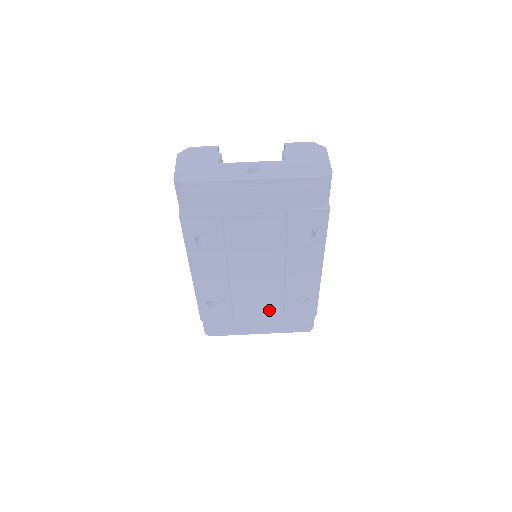
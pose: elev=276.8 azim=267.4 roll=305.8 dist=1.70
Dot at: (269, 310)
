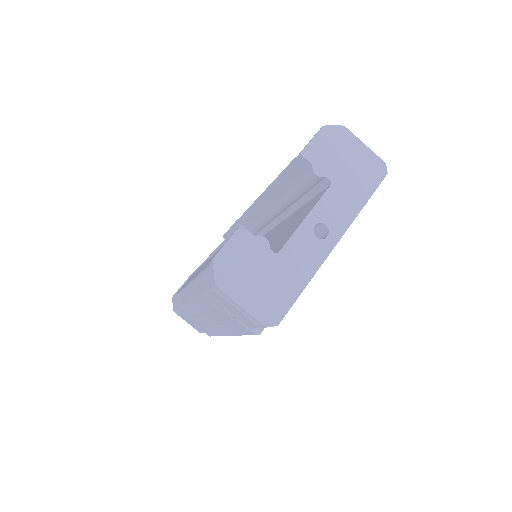
Dot at: occluded
